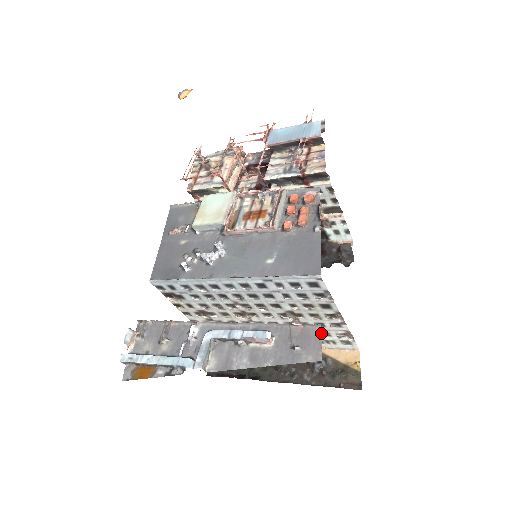
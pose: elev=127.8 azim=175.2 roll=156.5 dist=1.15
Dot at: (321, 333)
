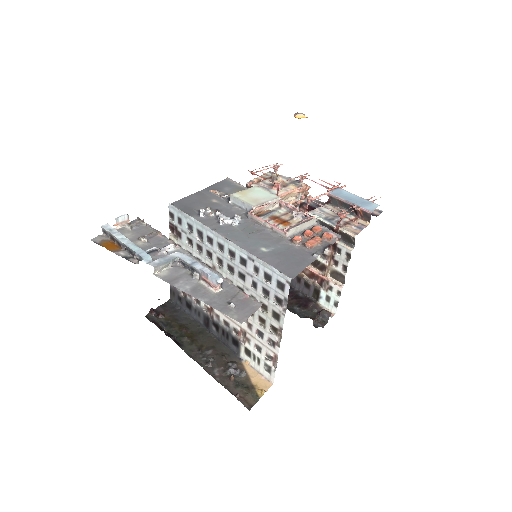
Dot at: (255, 344)
